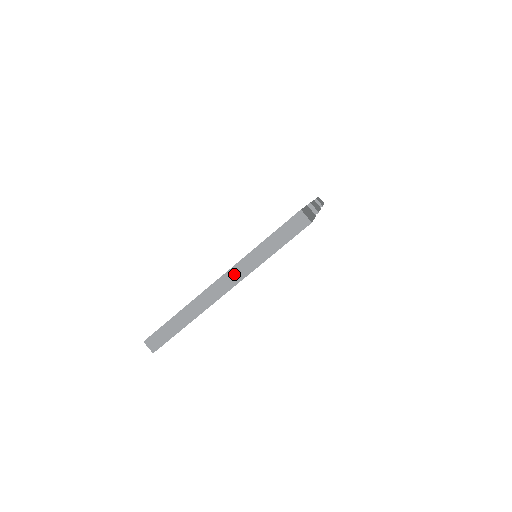
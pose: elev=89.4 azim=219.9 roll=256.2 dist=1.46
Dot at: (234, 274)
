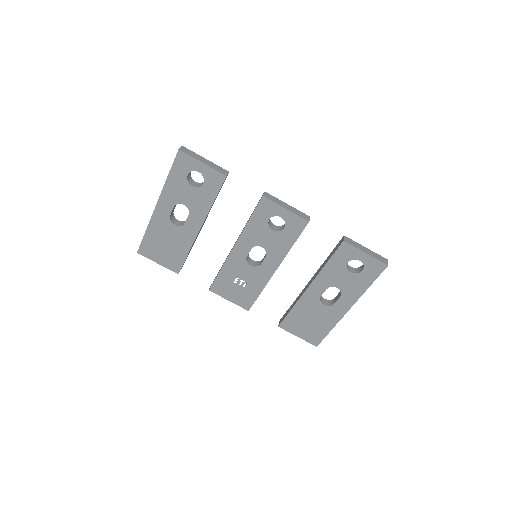
Dot at: occluded
